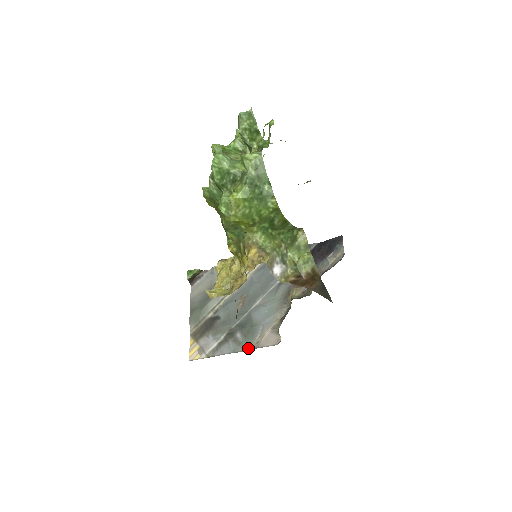
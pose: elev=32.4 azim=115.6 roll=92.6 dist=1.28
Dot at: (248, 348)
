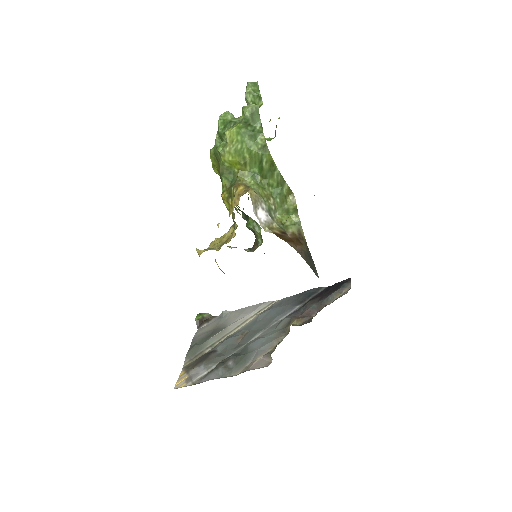
Dot at: (237, 373)
